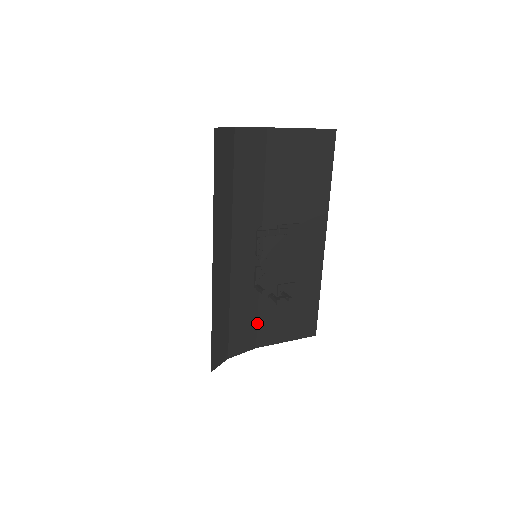
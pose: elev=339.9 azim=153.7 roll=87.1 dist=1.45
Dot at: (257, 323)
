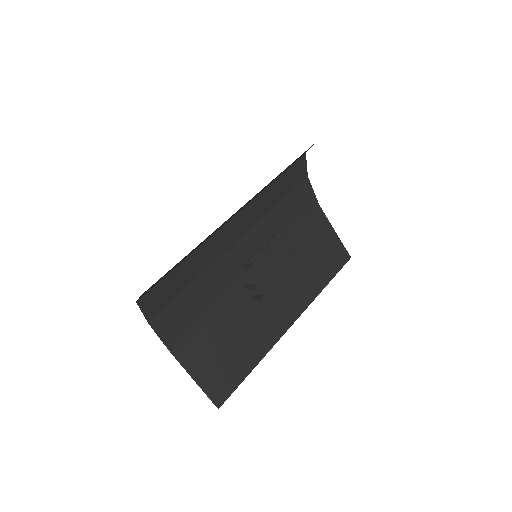
Dot at: (193, 328)
